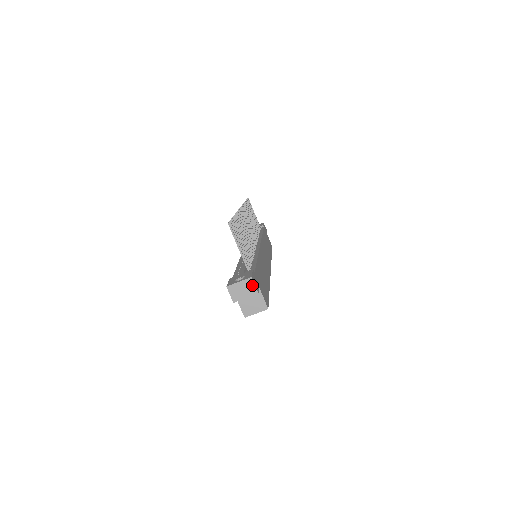
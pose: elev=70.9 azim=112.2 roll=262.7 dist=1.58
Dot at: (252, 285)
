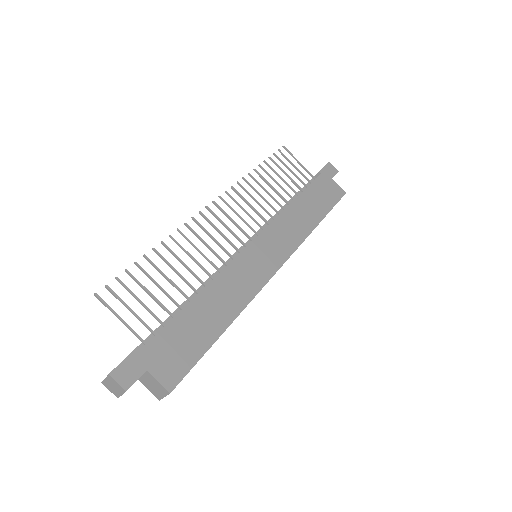
Dot at: (116, 382)
